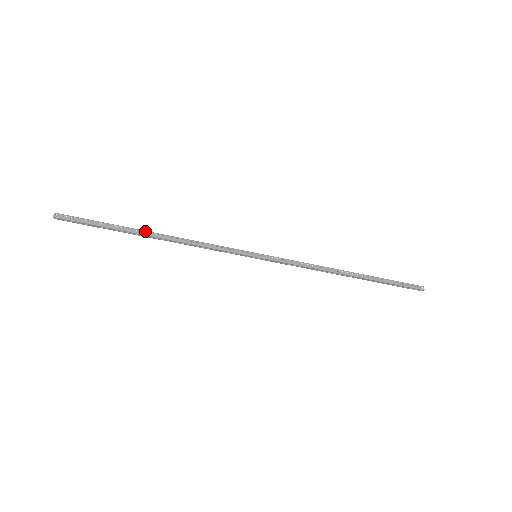
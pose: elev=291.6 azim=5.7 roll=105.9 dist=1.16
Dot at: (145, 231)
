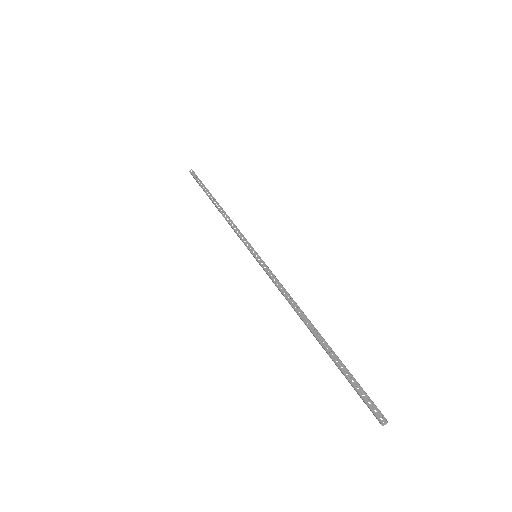
Dot at: (215, 199)
